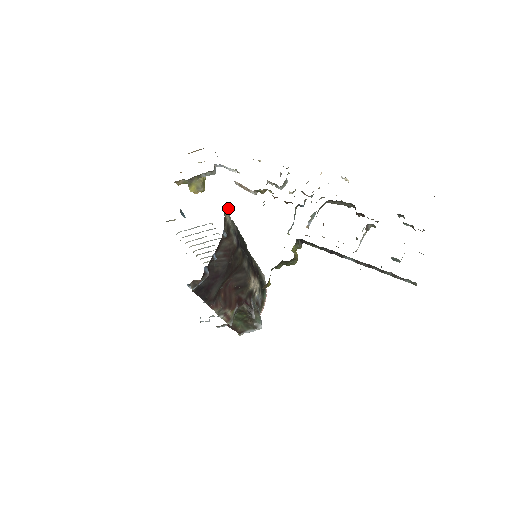
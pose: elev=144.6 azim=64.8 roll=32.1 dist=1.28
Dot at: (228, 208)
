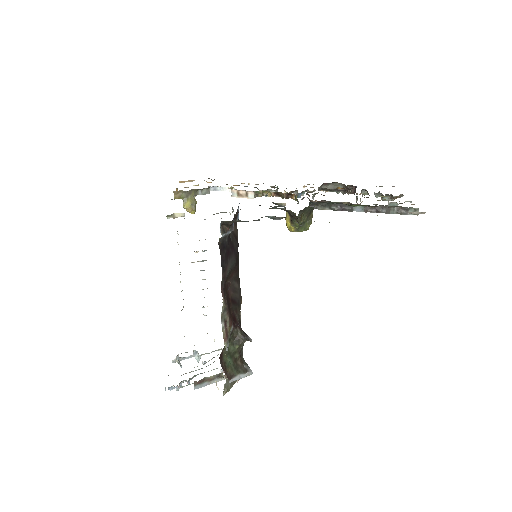
Dot at: occluded
